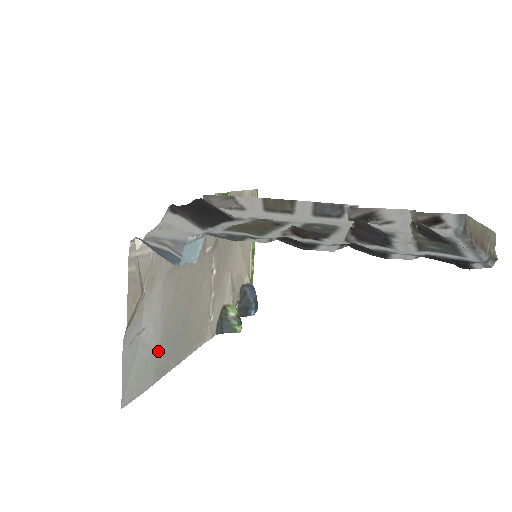
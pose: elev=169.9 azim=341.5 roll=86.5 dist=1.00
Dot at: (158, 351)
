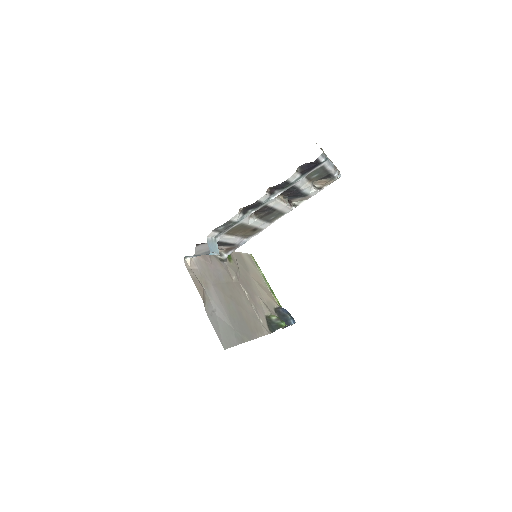
Dot at: (231, 326)
